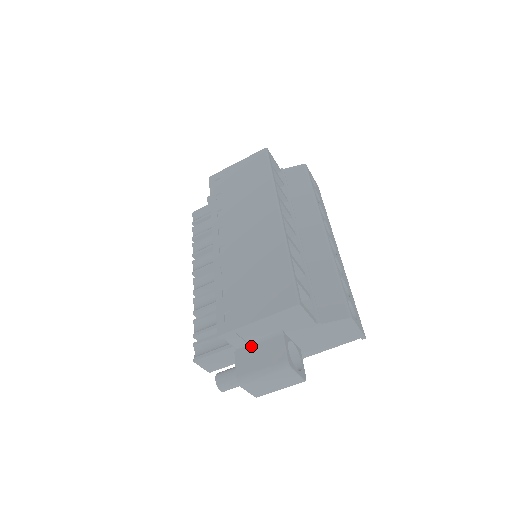
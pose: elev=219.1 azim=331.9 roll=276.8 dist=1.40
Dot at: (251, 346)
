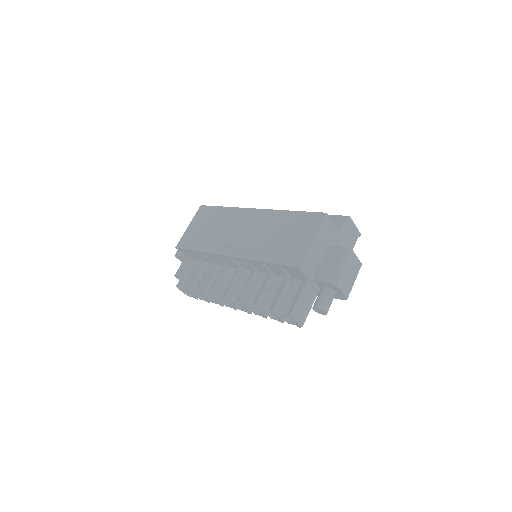
Dot at: (319, 267)
